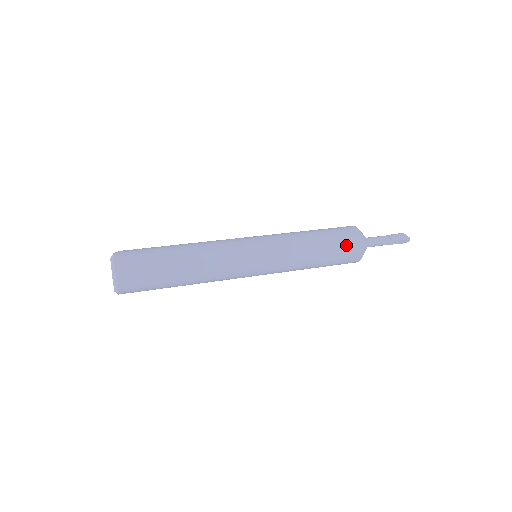
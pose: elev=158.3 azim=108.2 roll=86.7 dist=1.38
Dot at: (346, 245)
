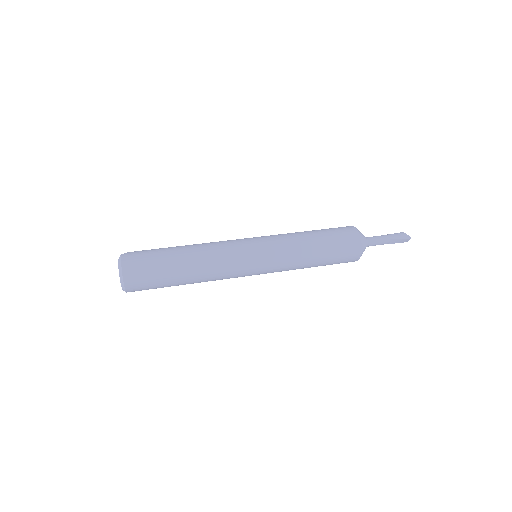
Dot at: (344, 245)
